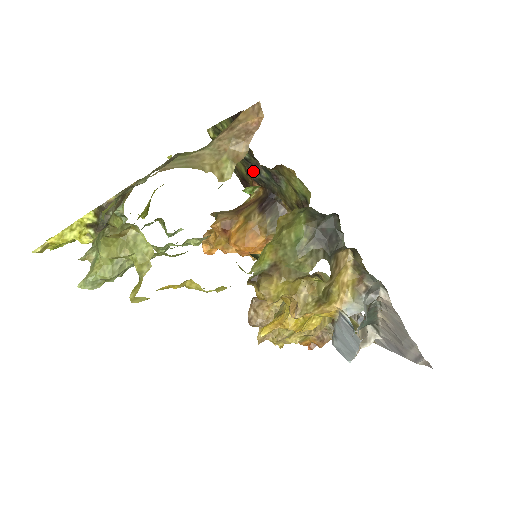
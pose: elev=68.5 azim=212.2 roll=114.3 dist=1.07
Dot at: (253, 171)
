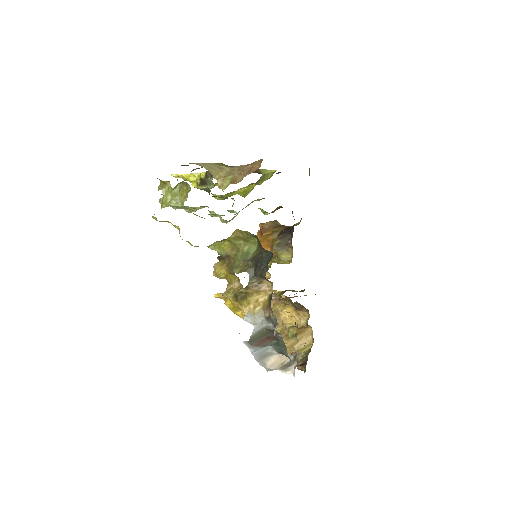
Dot at: occluded
